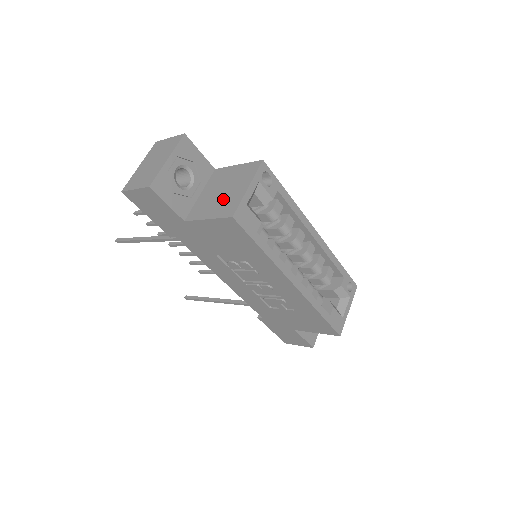
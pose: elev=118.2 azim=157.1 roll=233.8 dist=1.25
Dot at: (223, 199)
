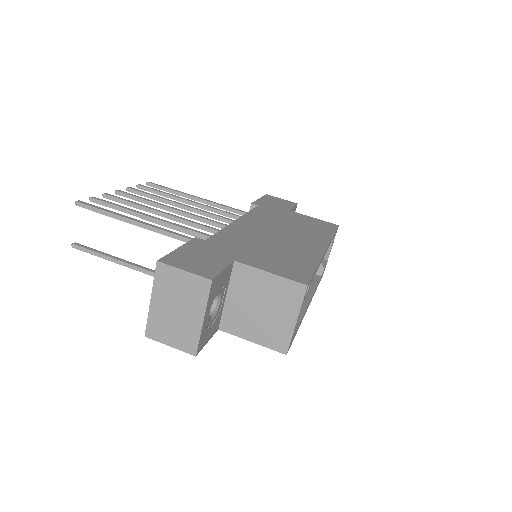
Dot at: (265, 323)
